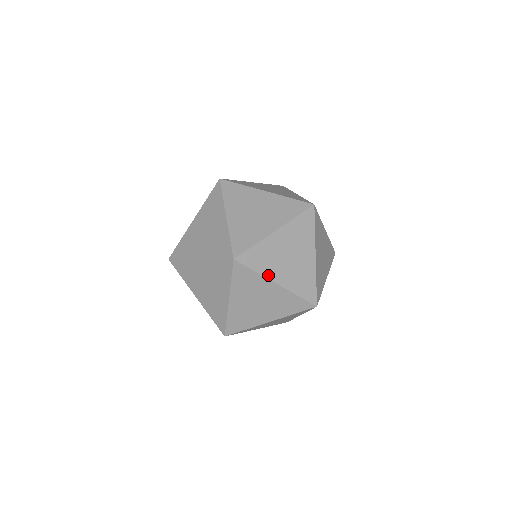
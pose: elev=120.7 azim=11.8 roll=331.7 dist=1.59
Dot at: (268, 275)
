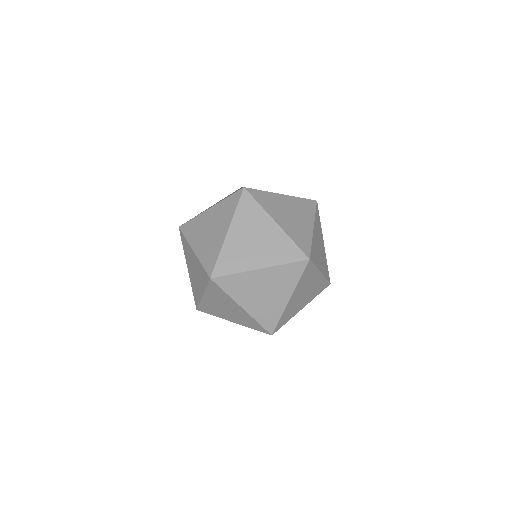
Dot at: (270, 213)
